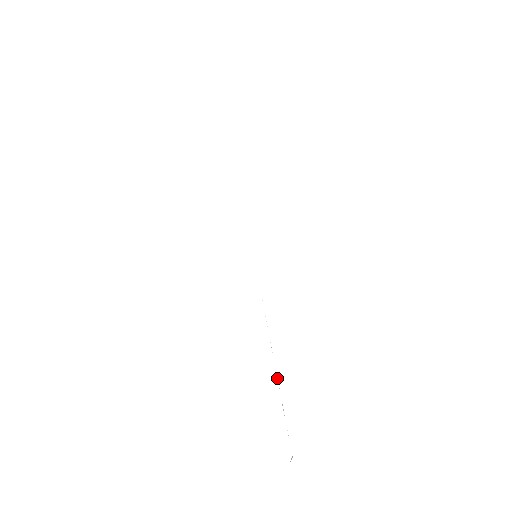
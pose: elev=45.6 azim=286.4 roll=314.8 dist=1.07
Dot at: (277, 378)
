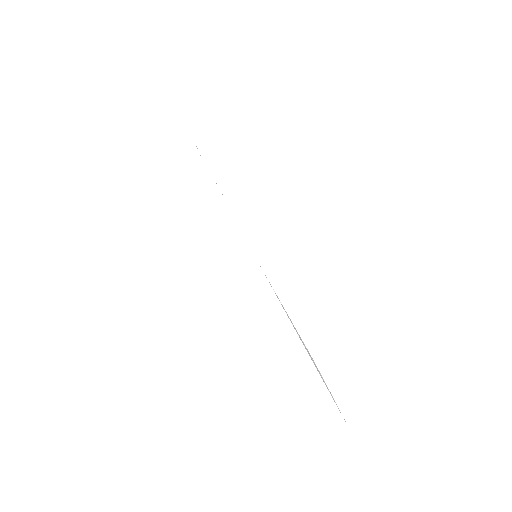
Dot at: (307, 350)
